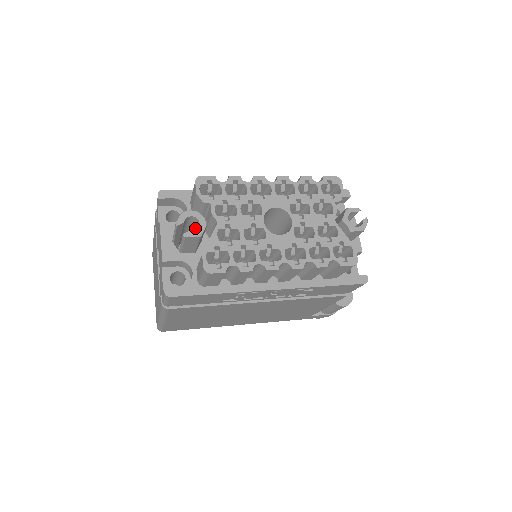
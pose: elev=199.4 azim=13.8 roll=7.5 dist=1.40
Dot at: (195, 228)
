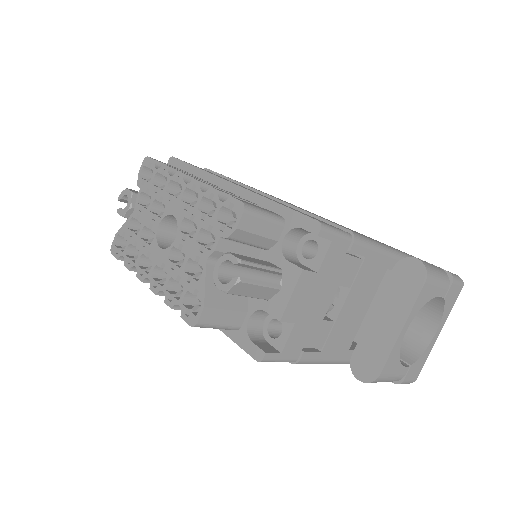
Dot at: occluded
